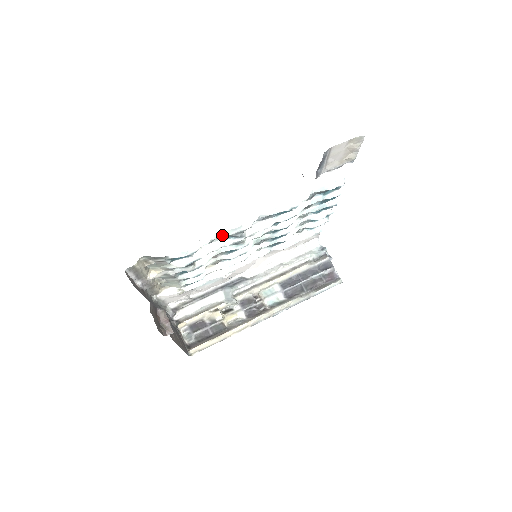
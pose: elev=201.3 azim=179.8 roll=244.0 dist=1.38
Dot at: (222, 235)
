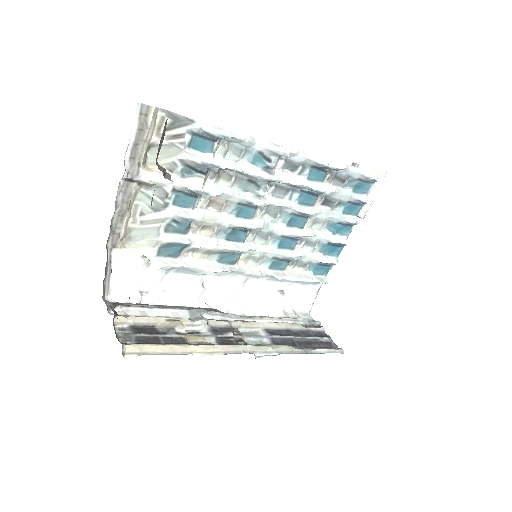
Dot at: (256, 147)
